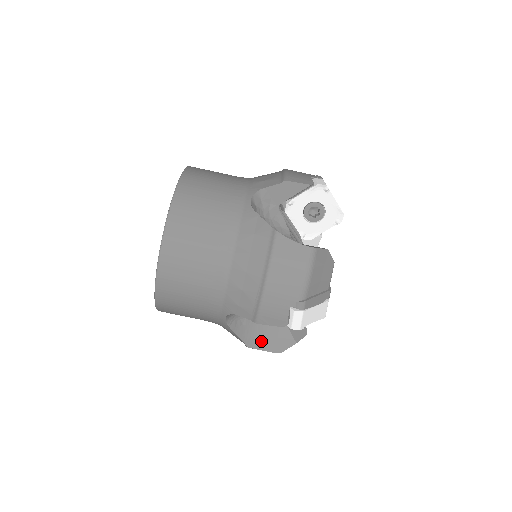
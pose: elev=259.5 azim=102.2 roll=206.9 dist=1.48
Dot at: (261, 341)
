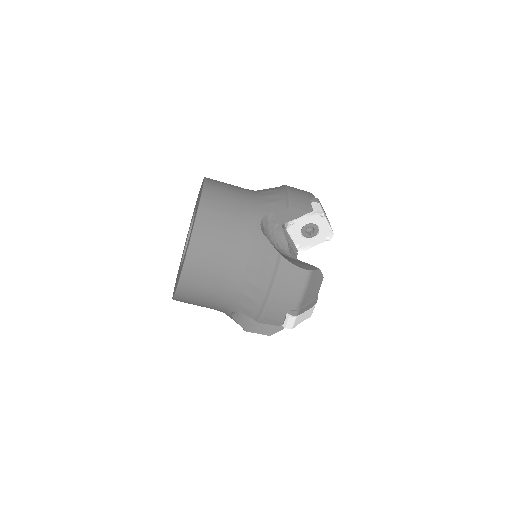
Dot at: (256, 326)
